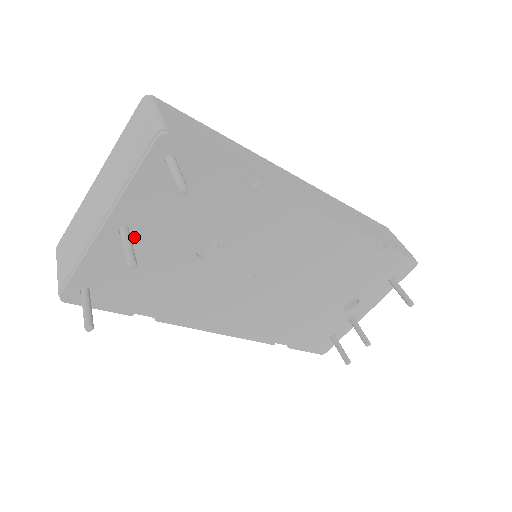
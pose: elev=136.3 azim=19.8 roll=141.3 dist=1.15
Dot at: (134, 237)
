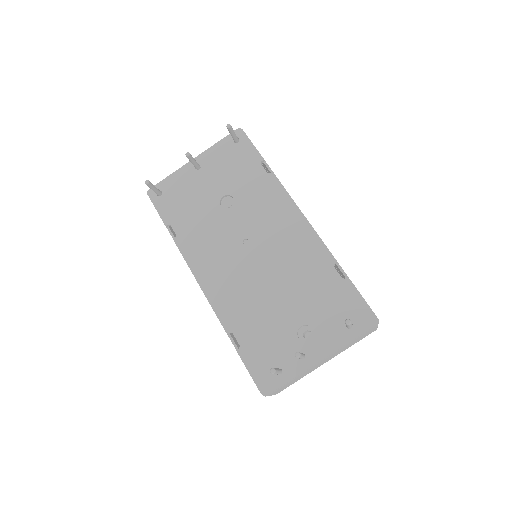
Dot at: (199, 173)
